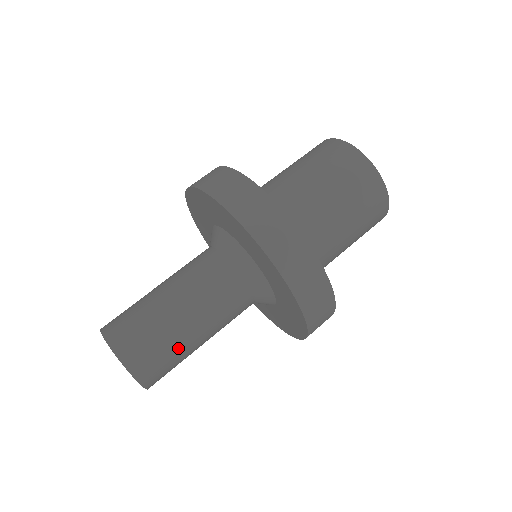
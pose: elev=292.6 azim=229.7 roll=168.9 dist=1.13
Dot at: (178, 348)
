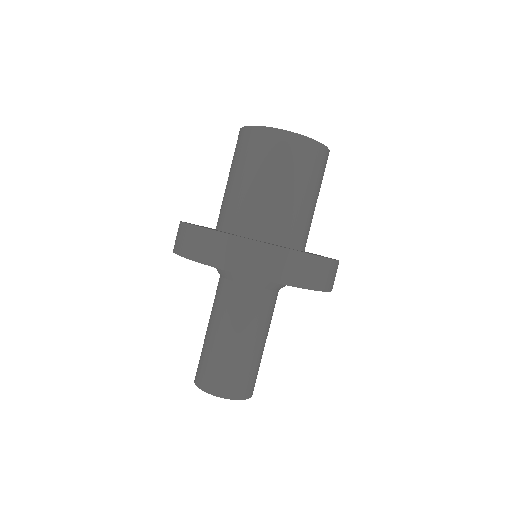
Dot at: occluded
